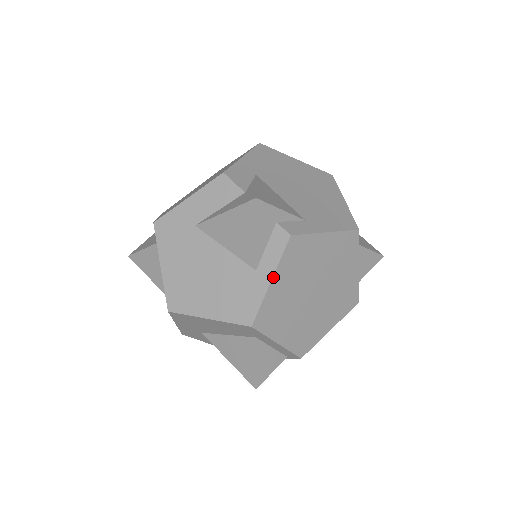
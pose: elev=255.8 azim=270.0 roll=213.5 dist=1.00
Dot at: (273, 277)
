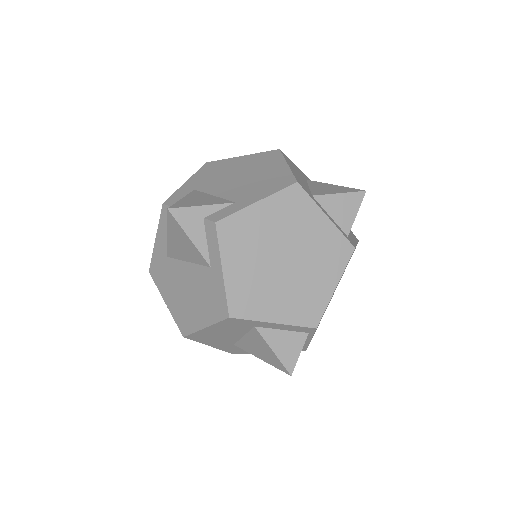
Dot at: (222, 265)
